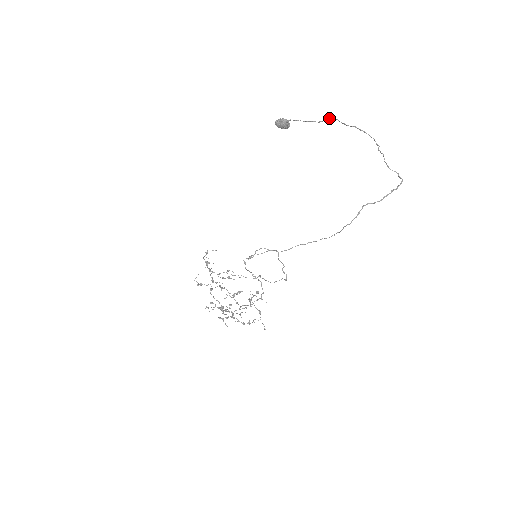
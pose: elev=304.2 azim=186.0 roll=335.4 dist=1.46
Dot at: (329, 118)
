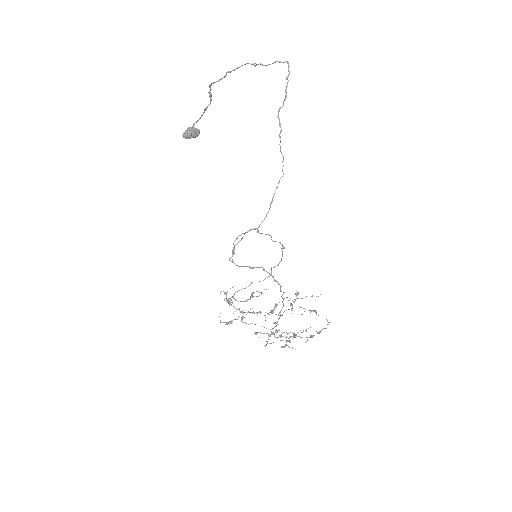
Dot at: (210, 89)
